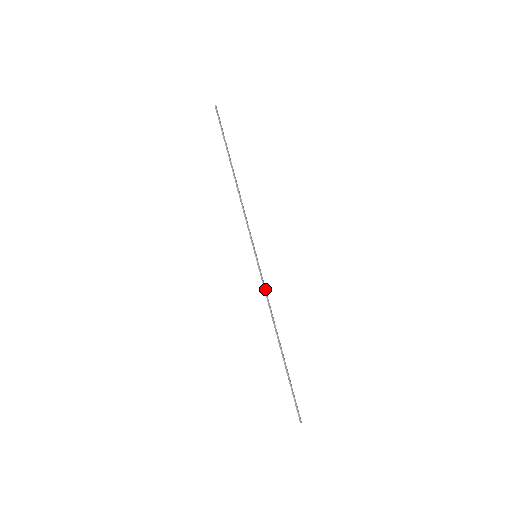
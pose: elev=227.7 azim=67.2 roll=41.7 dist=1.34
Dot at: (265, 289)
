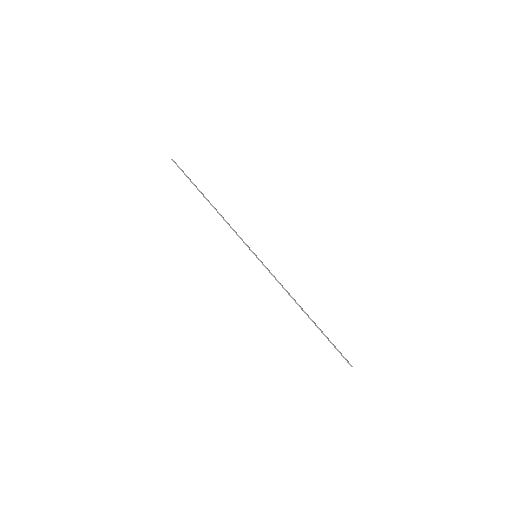
Dot at: (275, 278)
